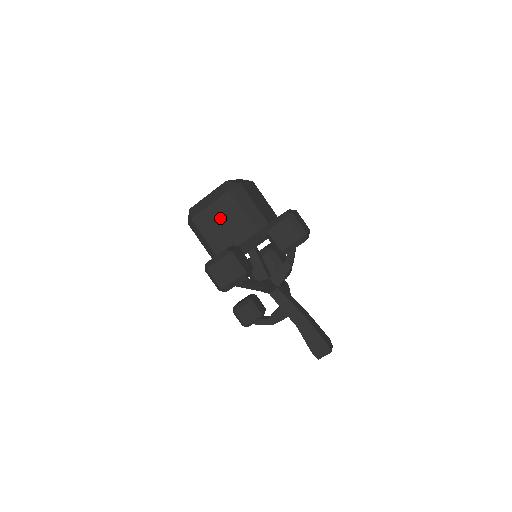
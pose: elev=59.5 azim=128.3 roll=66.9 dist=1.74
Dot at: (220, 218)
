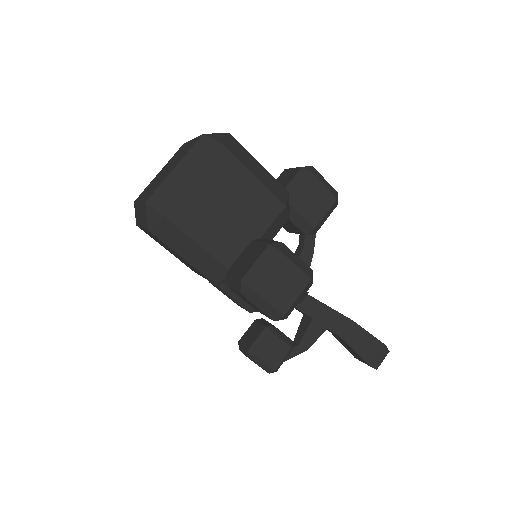
Dot at: (218, 199)
